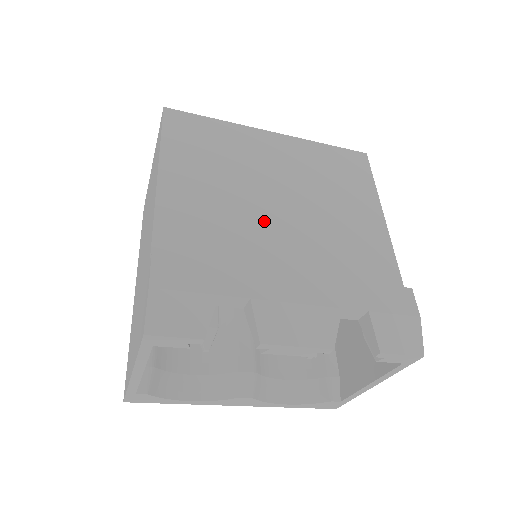
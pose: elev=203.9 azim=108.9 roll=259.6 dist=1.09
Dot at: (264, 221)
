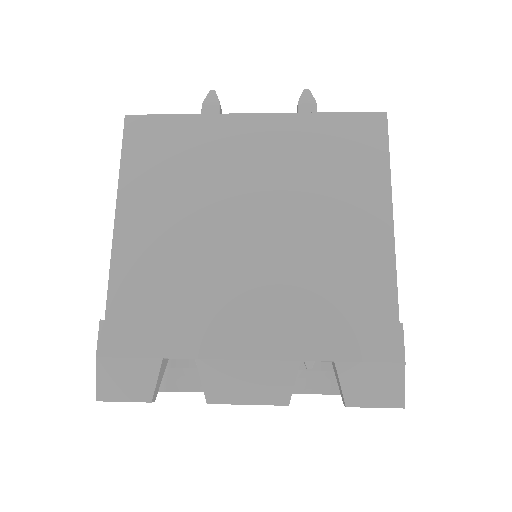
Dot at: (228, 251)
